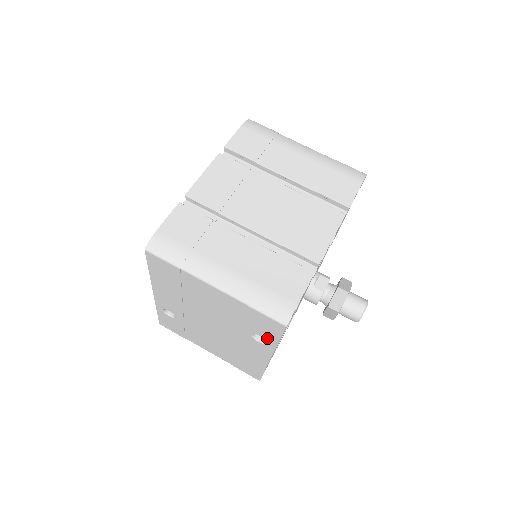
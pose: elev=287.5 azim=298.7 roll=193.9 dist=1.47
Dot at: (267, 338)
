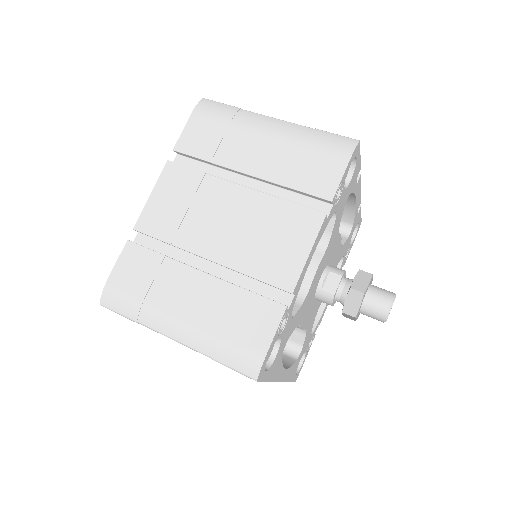
Dot at: occluded
